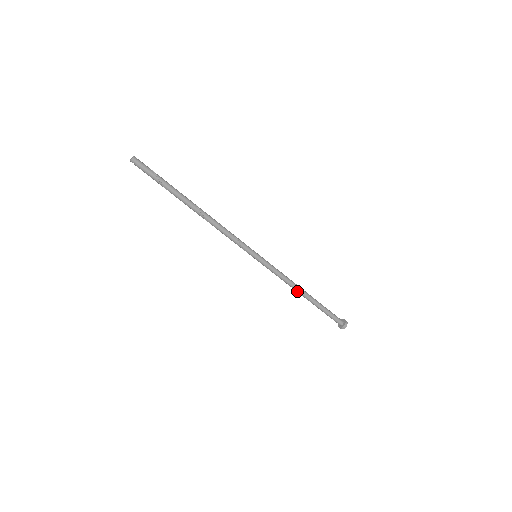
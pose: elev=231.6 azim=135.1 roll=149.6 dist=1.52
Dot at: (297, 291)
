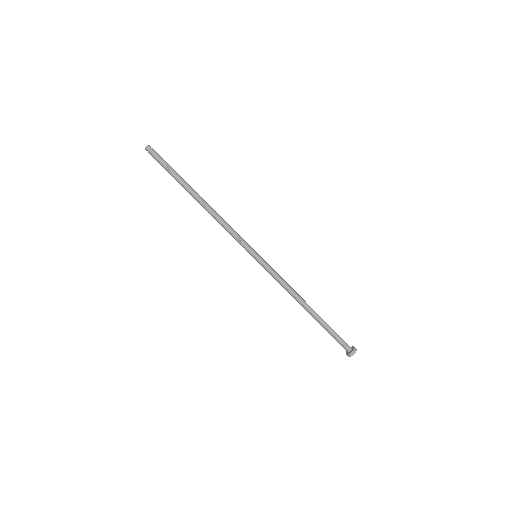
Dot at: (298, 301)
